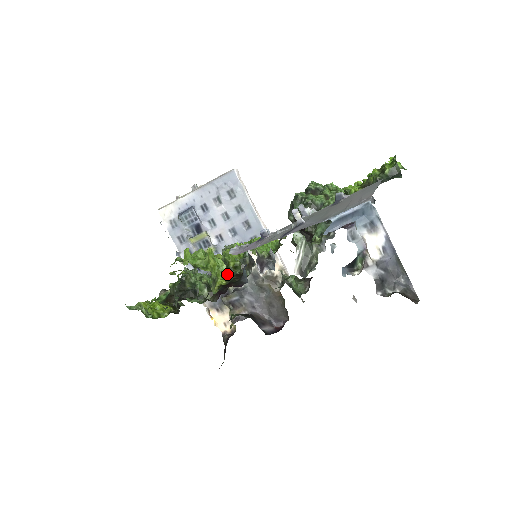
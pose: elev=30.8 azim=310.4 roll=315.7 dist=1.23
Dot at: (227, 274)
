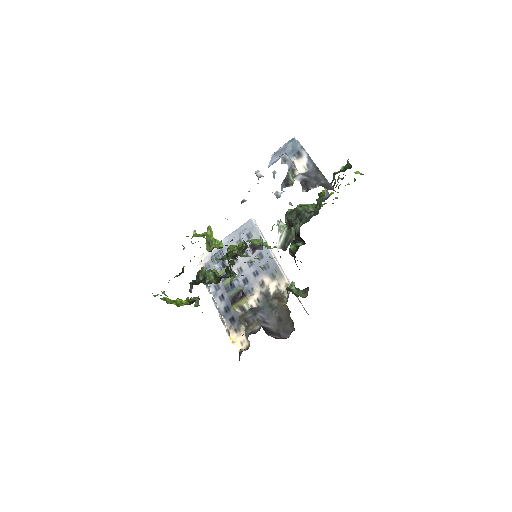
Dot at: (226, 255)
